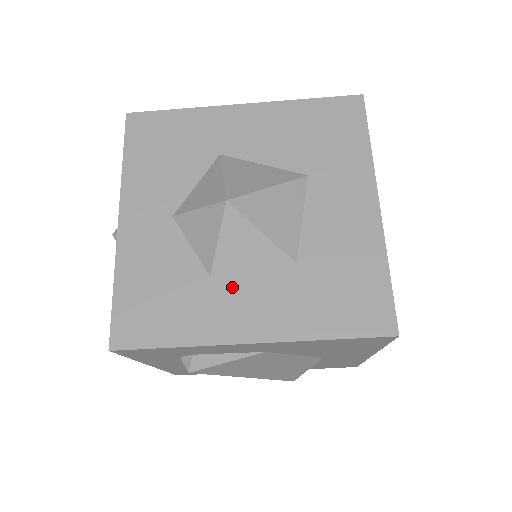
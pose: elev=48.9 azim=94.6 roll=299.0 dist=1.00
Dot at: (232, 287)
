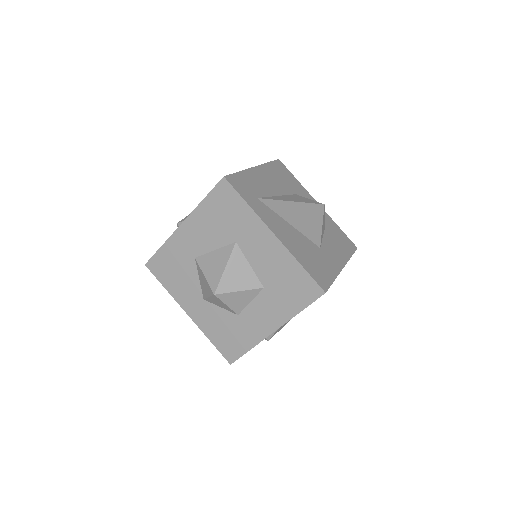
Dot at: (249, 314)
